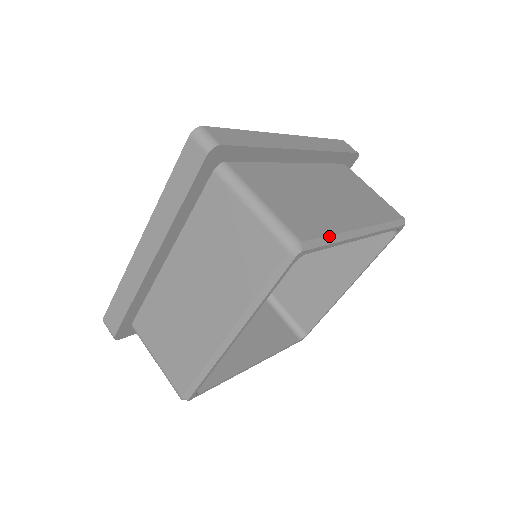
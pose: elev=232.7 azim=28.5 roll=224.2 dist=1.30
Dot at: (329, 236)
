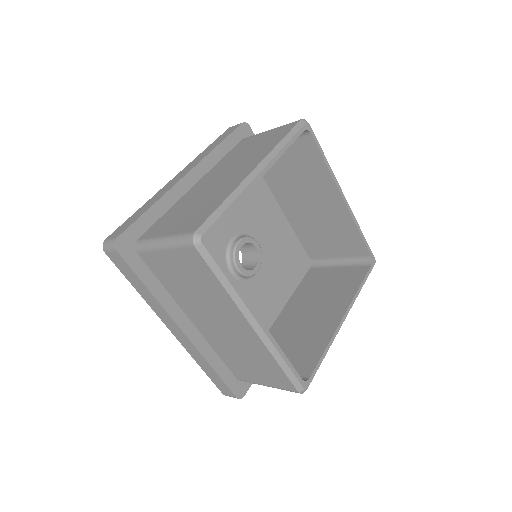
Dot at: (221, 205)
